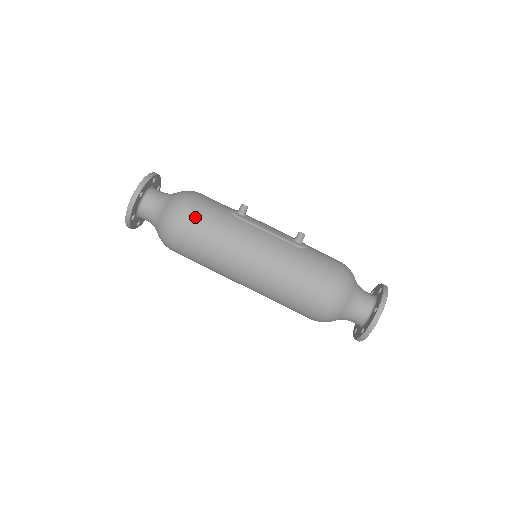
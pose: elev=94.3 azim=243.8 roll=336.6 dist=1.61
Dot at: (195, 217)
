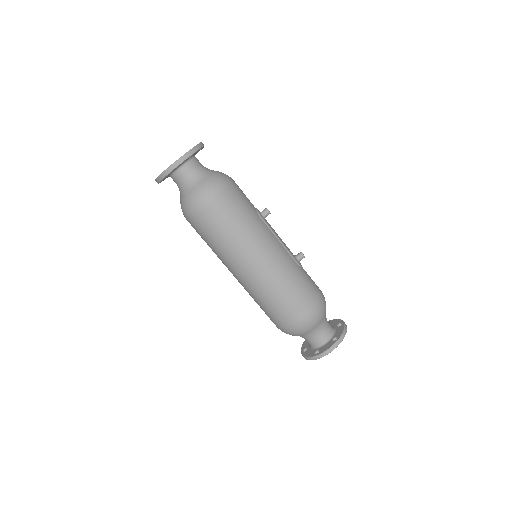
Dot at: (230, 201)
